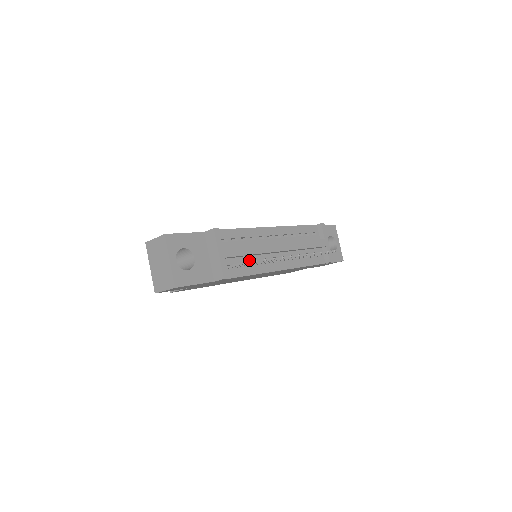
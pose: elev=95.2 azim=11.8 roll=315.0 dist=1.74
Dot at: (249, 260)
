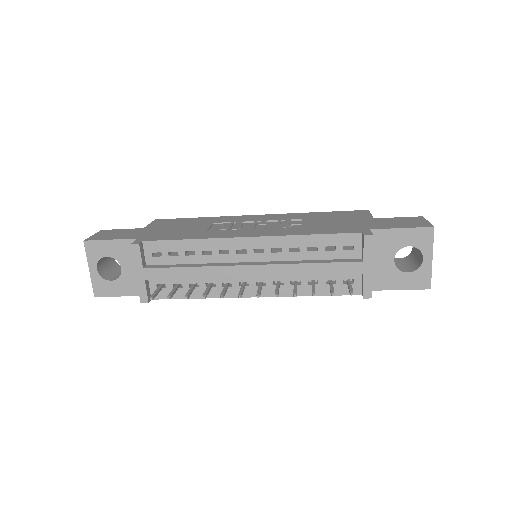
Dot at: (195, 280)
